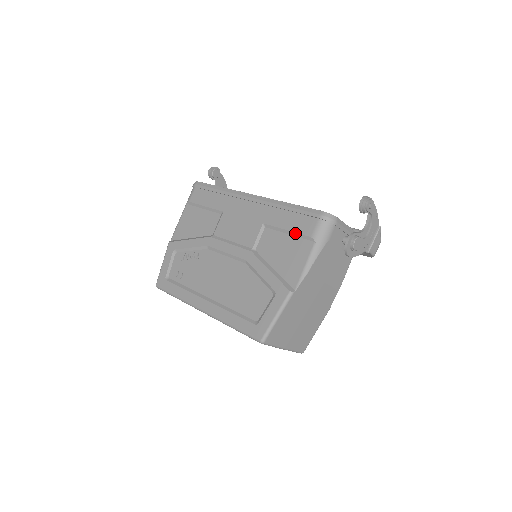
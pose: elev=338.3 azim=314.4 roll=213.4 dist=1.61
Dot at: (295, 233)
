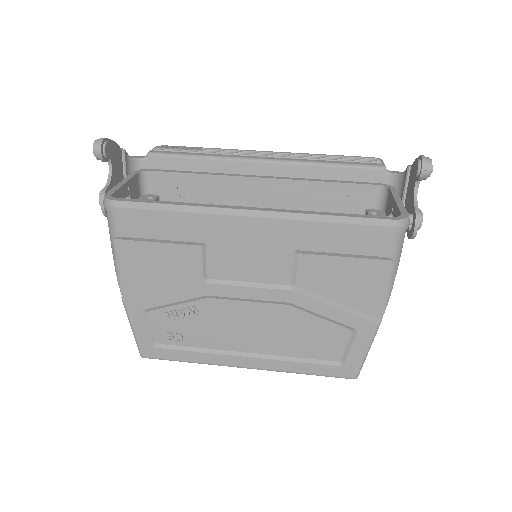
Dot at: (357, 256)
